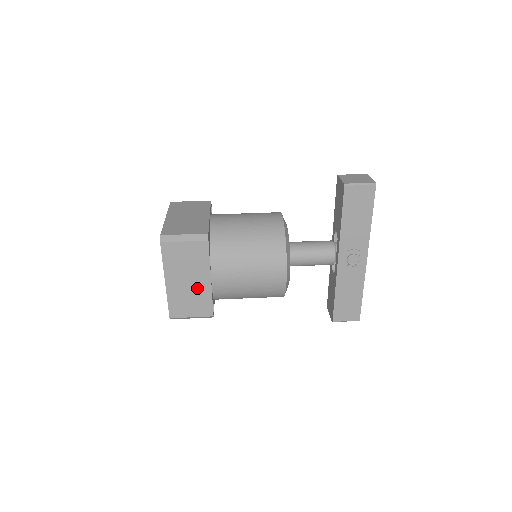
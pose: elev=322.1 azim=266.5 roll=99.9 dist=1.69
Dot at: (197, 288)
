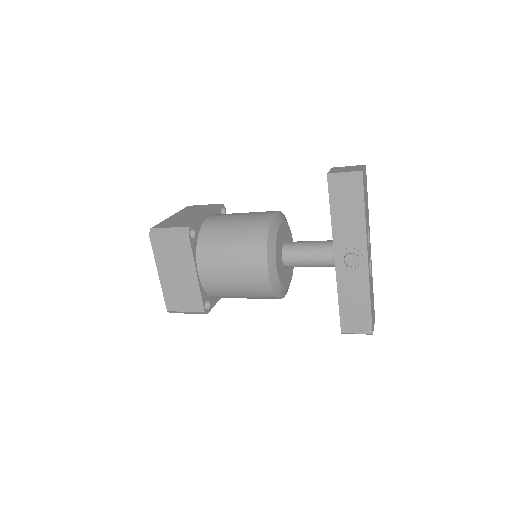
Dot at: (186, 281)
